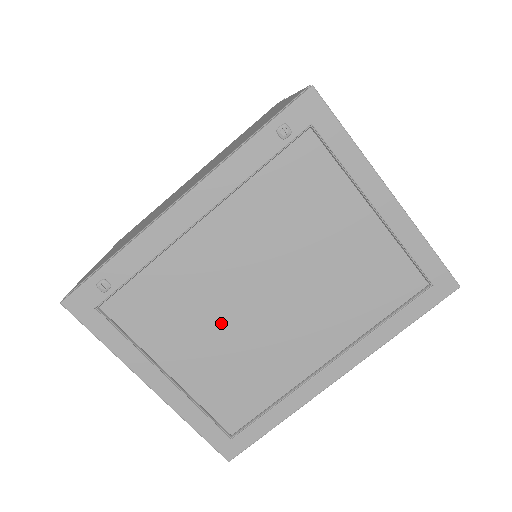
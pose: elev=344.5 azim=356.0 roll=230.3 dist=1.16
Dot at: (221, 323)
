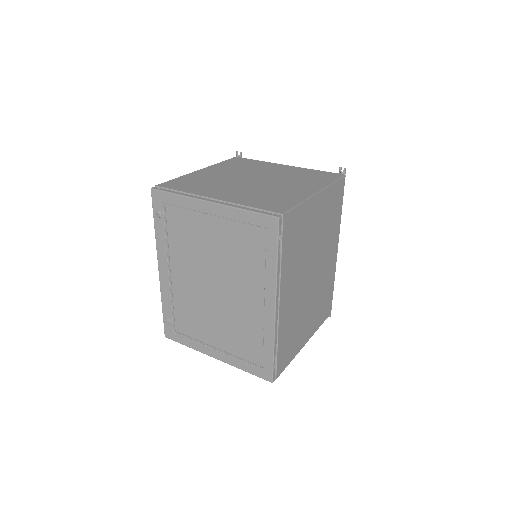
Dot at: (212, 312)
